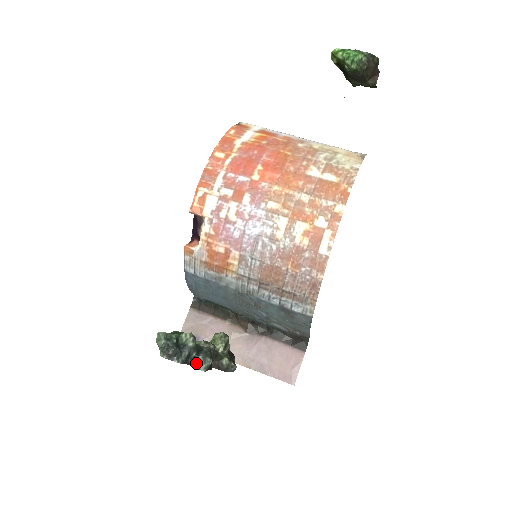
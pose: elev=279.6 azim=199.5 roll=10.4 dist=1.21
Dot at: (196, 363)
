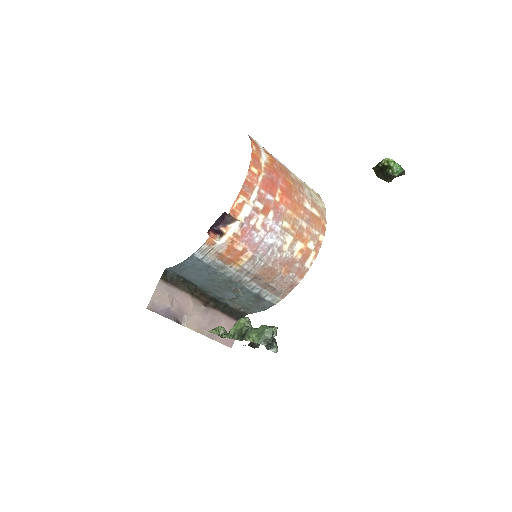
Dot at: (272, 348)
